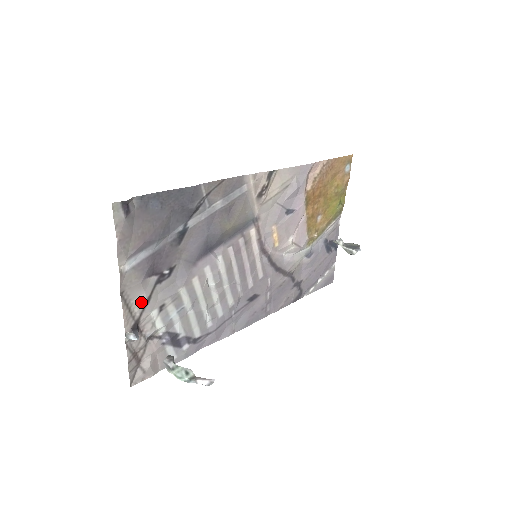
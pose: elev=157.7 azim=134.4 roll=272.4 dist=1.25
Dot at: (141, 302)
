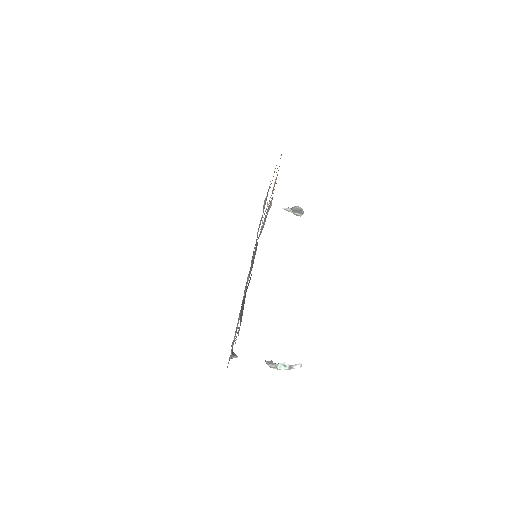
Dot at: (234, 341)
